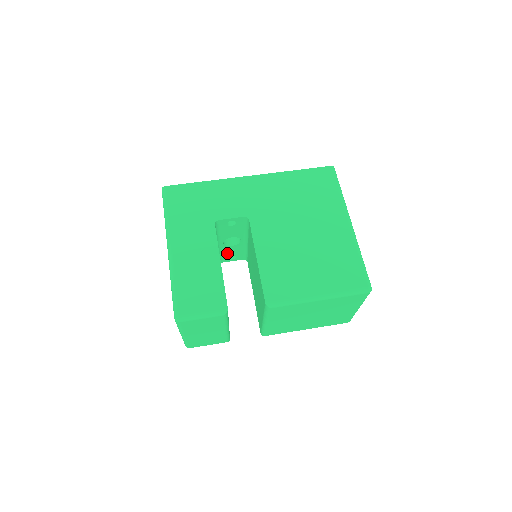
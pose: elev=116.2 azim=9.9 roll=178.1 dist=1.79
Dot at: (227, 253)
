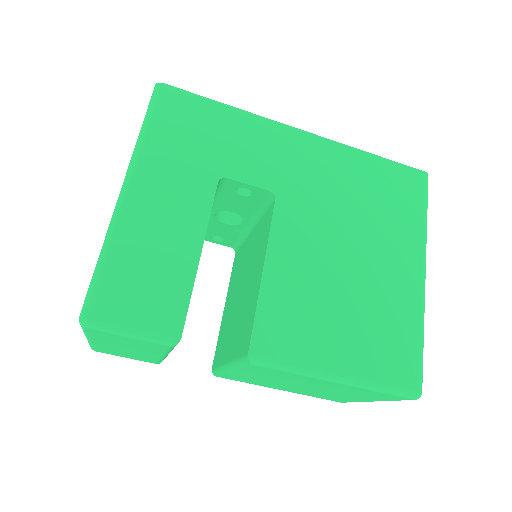
Dot at: (213, 230)
